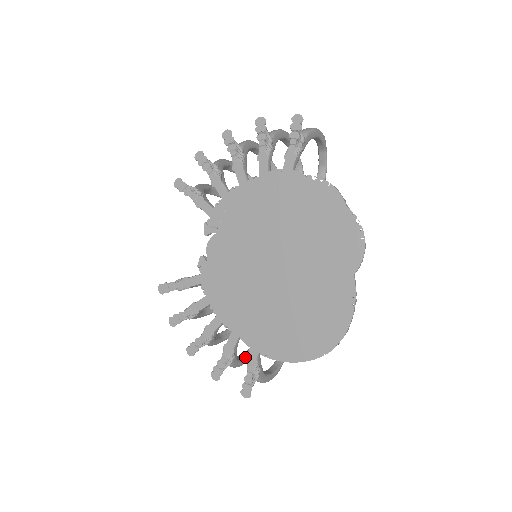
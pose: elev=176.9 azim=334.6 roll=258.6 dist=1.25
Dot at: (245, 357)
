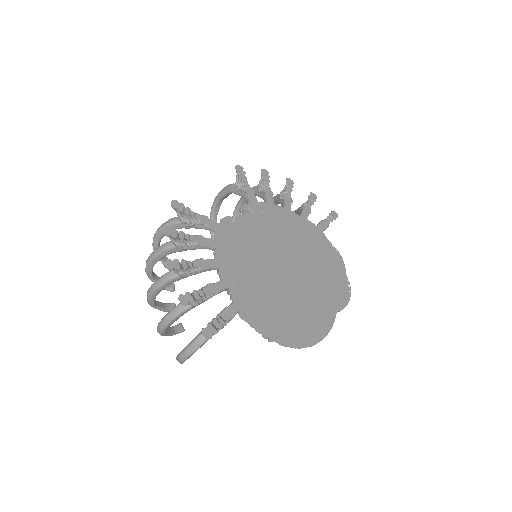
Dot at: occluded
